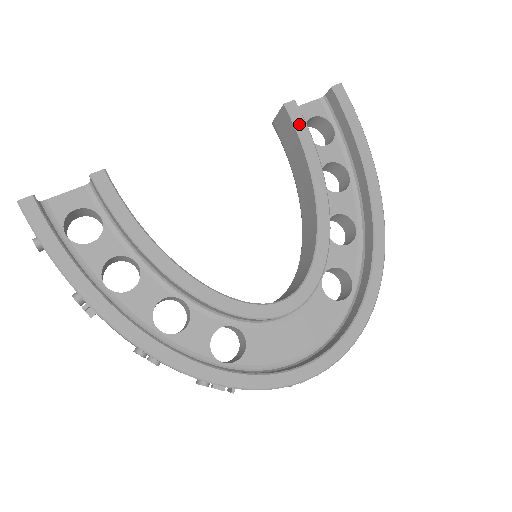
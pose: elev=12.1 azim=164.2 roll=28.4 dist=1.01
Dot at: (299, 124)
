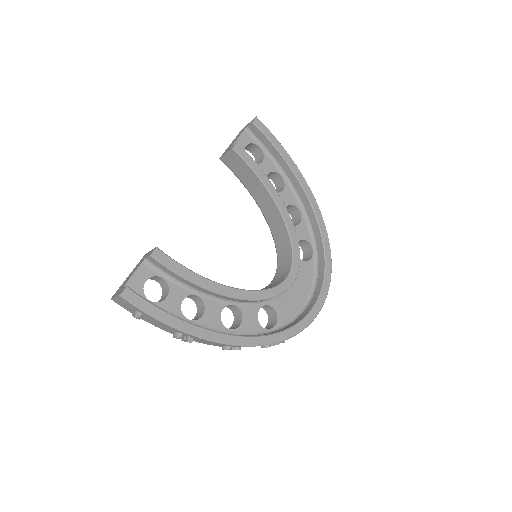
Dot at: (247, 159)
